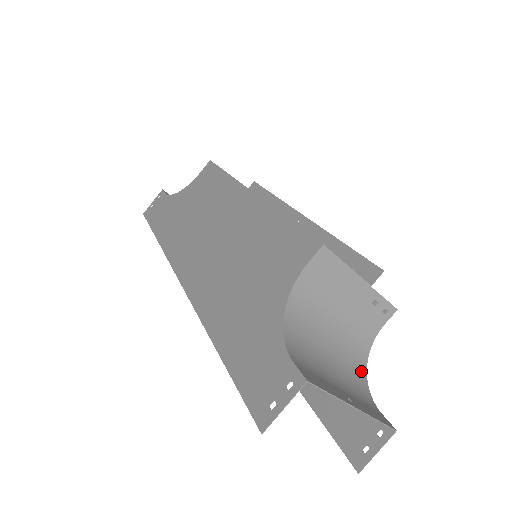
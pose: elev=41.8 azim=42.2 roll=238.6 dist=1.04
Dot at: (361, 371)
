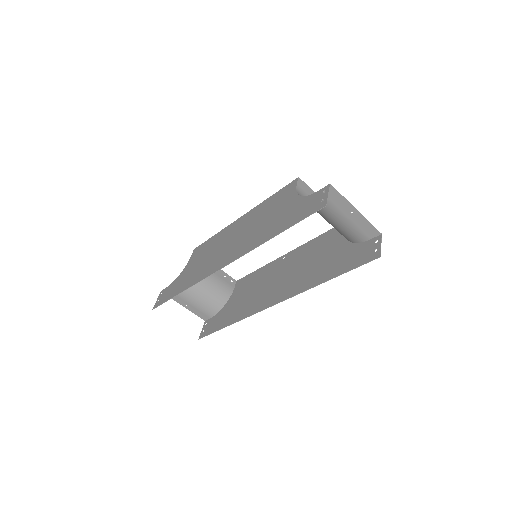
Dot at: (349, 239)
